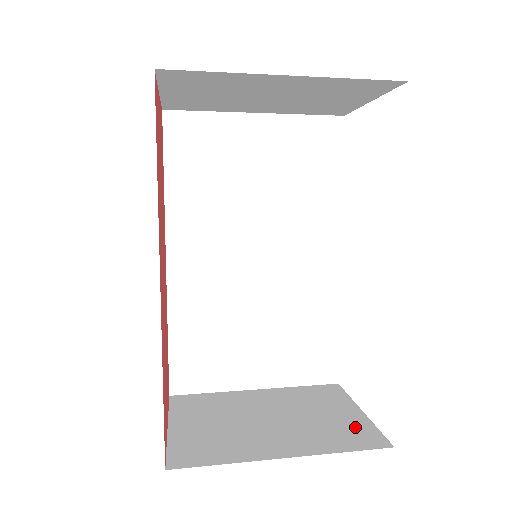
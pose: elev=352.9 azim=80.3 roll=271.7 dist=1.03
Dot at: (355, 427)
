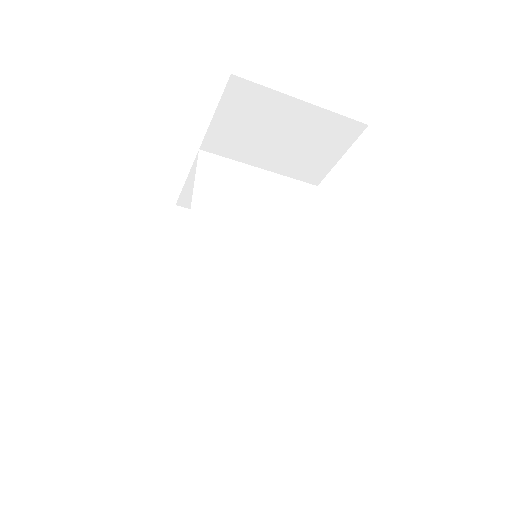
Dot at: occluded
